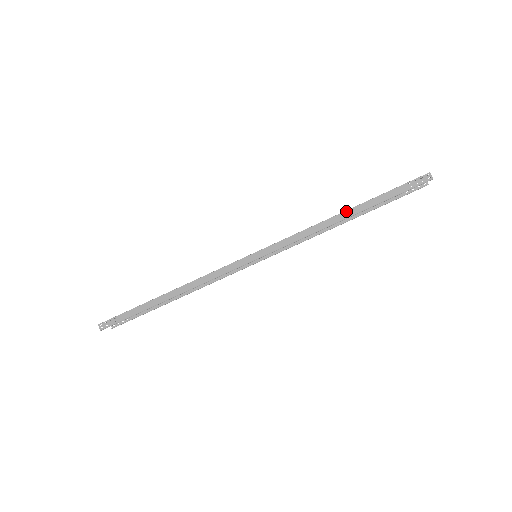
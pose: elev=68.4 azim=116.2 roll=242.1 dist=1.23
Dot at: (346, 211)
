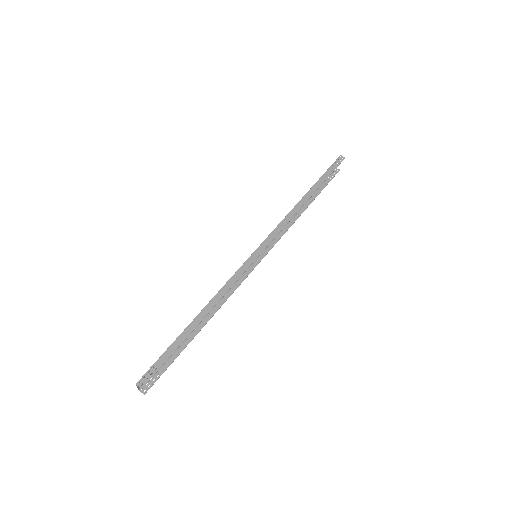
Dot at: (305, 195)
